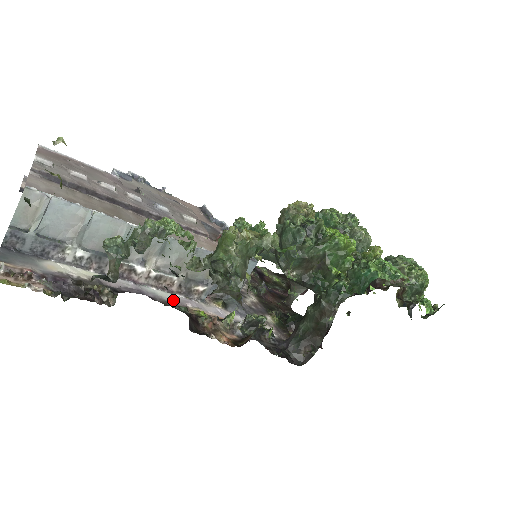
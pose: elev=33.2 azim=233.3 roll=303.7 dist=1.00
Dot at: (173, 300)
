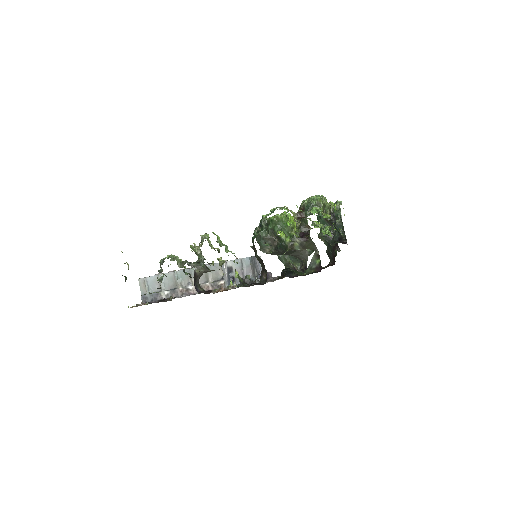
Dot at: occluded
